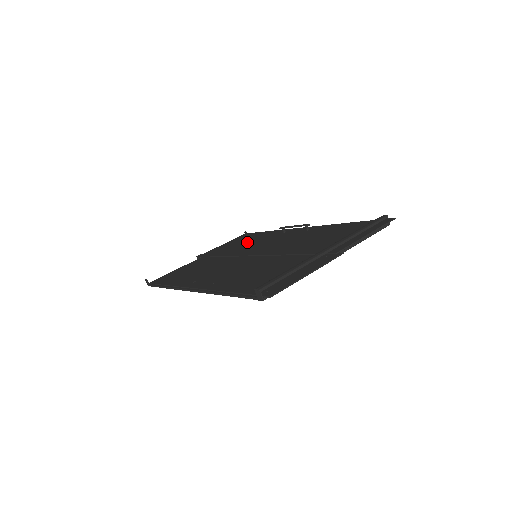
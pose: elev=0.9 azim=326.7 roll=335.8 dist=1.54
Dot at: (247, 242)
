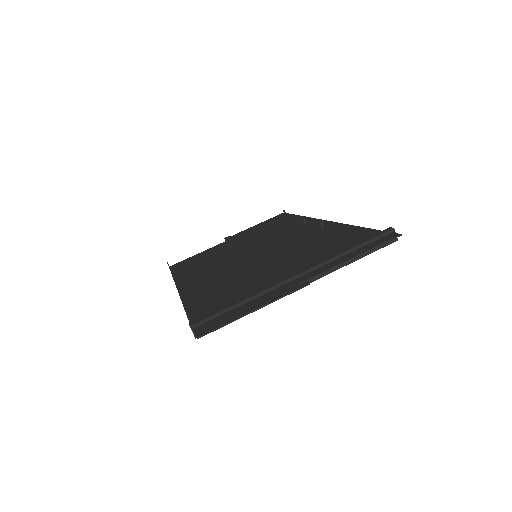
Dot at: (270, 229)
